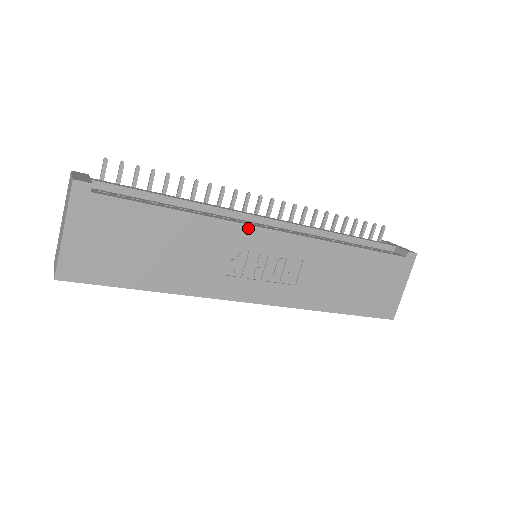
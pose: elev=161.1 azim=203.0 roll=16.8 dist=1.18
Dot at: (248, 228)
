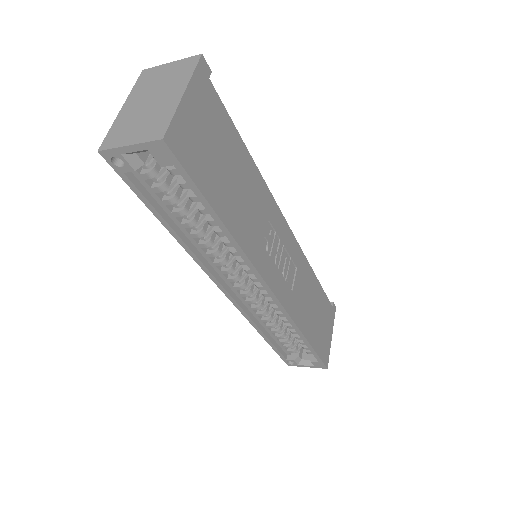
Dot at: (277, 209)
